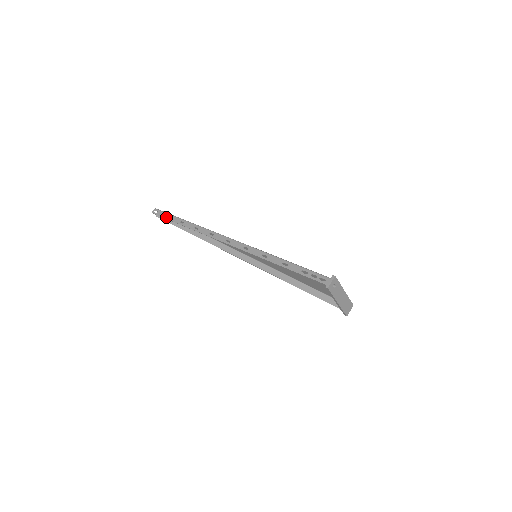
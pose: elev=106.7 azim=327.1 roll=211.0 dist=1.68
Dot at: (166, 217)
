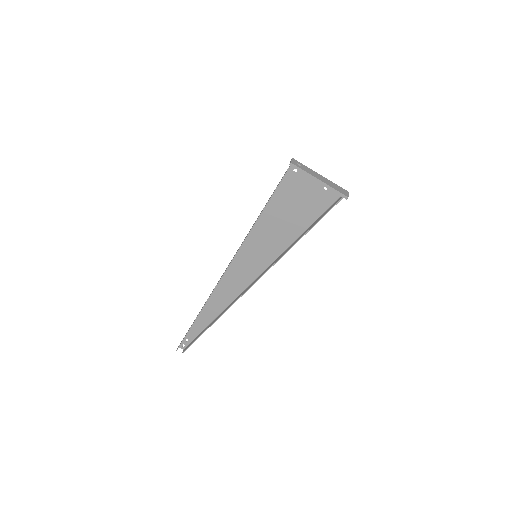
Dot at: (186, 334)
